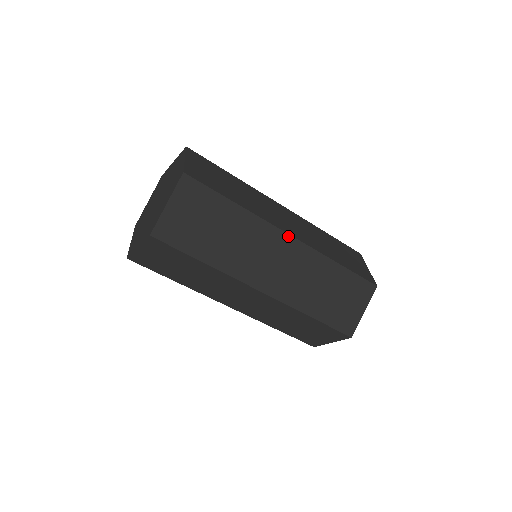
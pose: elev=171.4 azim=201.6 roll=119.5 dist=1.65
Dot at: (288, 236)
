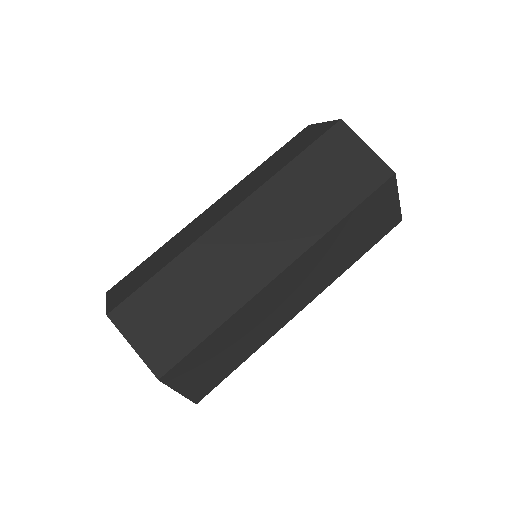
Dot at: (280, 275)
